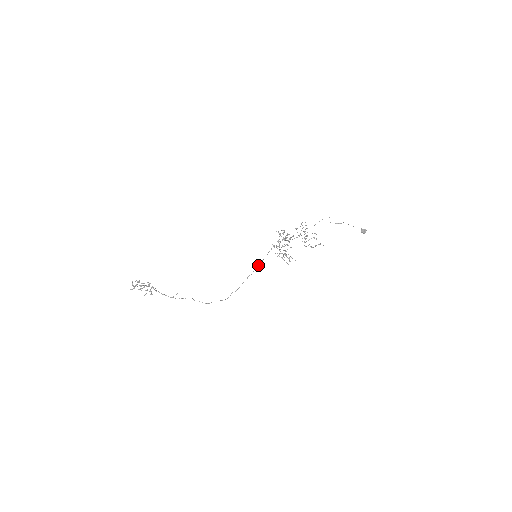
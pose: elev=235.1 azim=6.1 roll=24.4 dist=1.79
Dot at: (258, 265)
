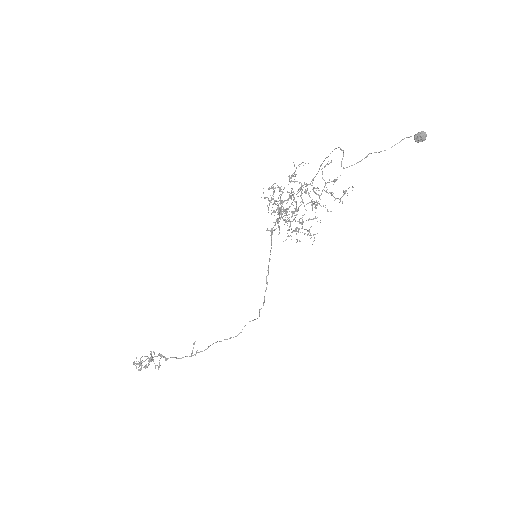
Dot at: occluded
